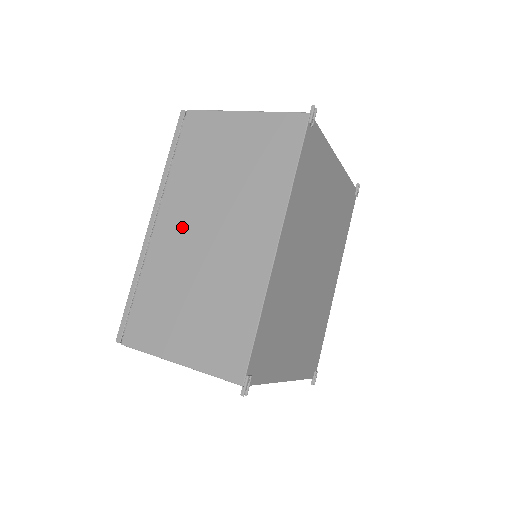
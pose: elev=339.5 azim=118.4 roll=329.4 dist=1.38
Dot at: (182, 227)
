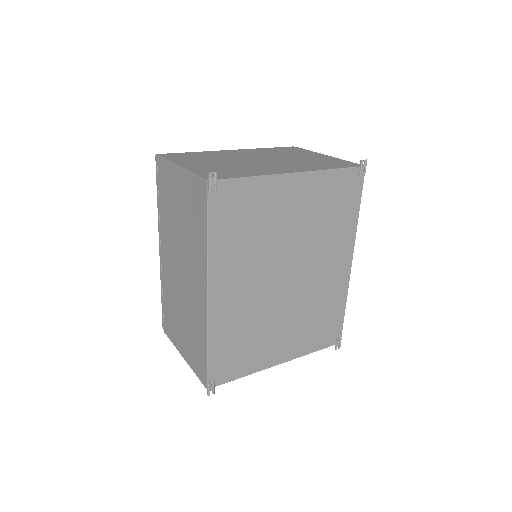
Dot at: (170, 260)
